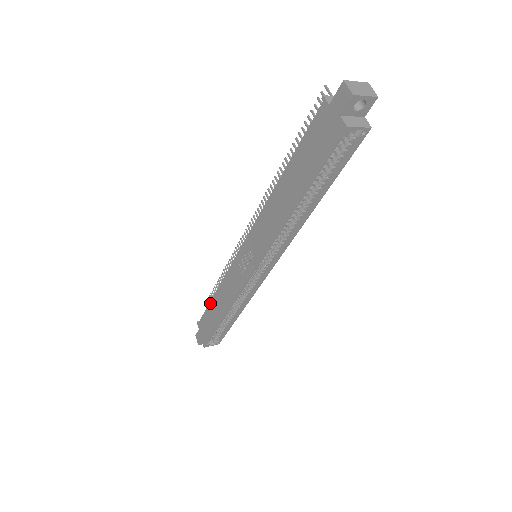
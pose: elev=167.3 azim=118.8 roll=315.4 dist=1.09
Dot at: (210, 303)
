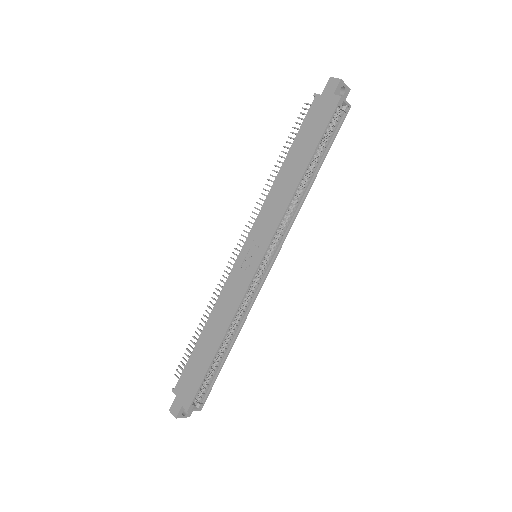
Dot at: (196, 344)
